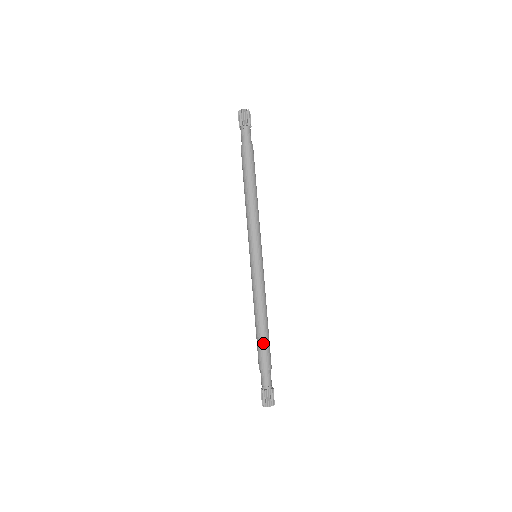
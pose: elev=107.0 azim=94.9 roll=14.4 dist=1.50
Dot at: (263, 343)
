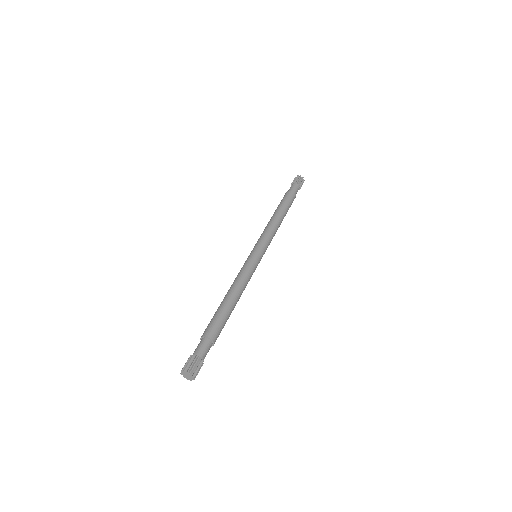
Dot at: (219, 313)
